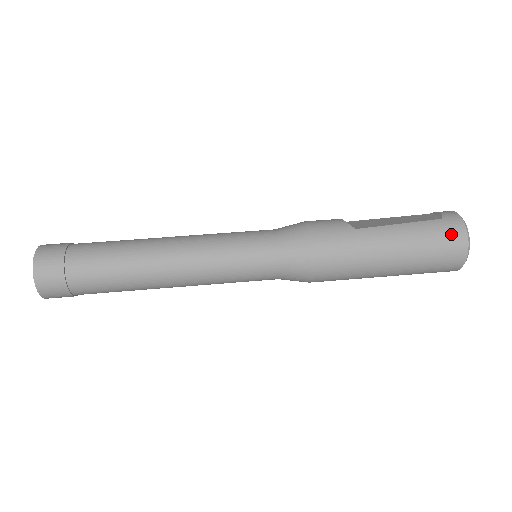
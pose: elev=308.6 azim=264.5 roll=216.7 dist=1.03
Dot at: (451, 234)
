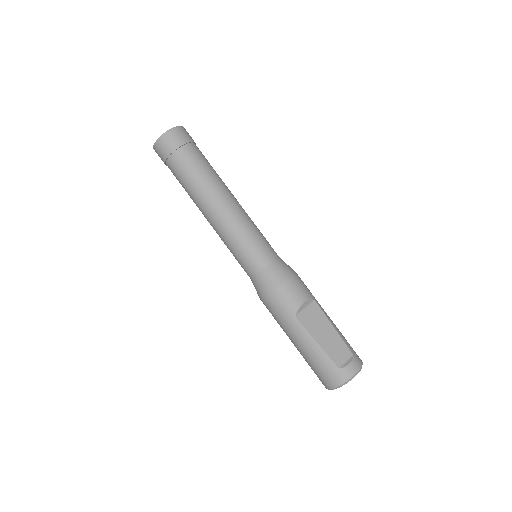
Dot at: (329, 377)
